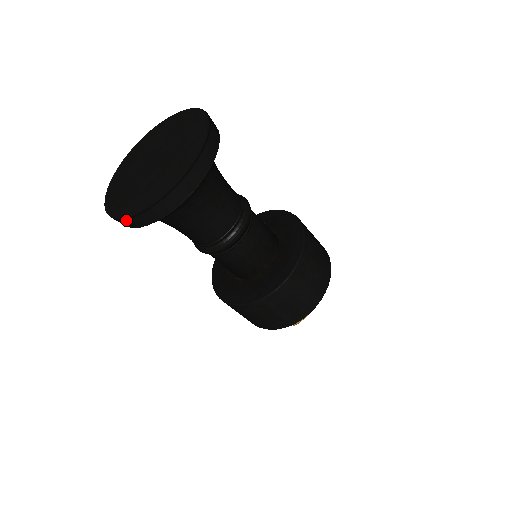
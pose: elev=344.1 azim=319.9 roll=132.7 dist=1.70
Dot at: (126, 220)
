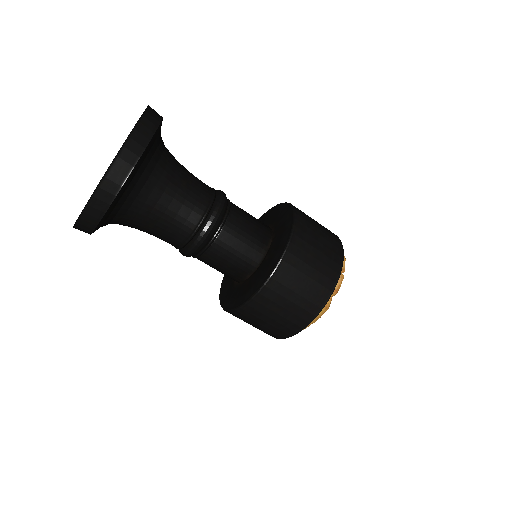
Dot at: occluded
